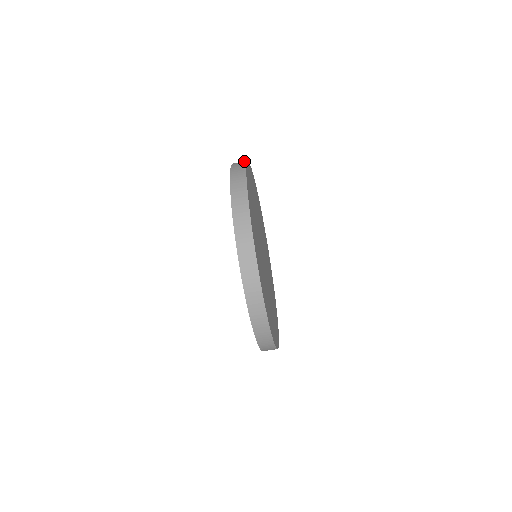
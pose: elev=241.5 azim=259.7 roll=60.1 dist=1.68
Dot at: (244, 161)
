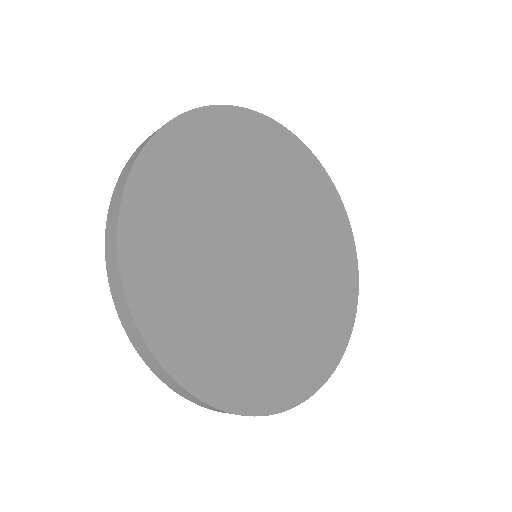
Dot at: (222, 106)
